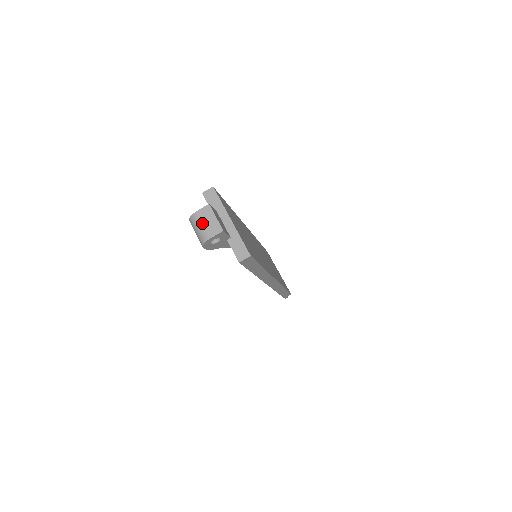
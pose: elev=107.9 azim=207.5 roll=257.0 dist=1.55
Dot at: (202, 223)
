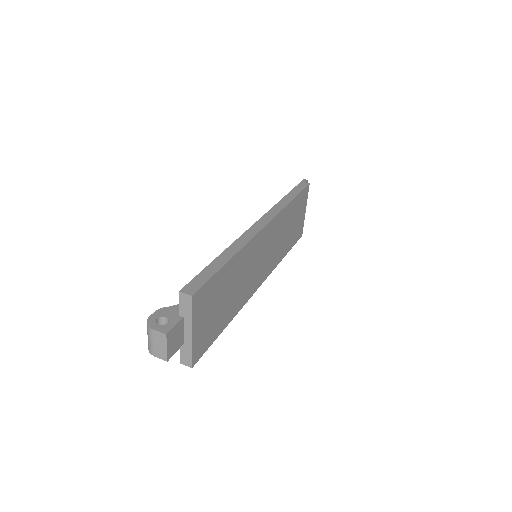
Dot at: (153, 341)
